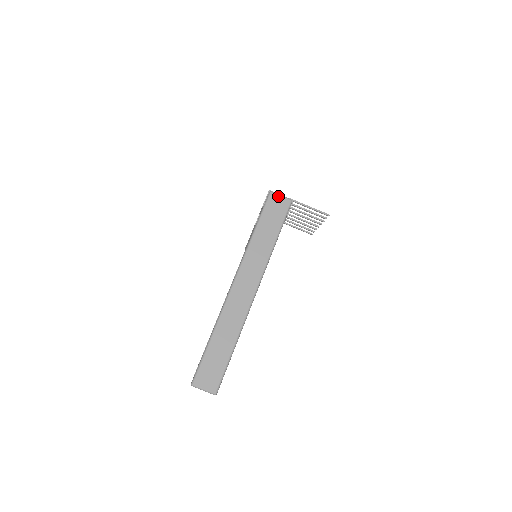
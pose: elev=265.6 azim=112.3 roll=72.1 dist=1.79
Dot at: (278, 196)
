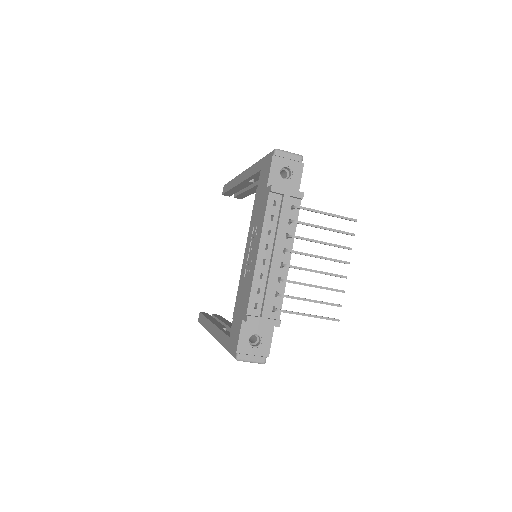
Dot at: occluded
